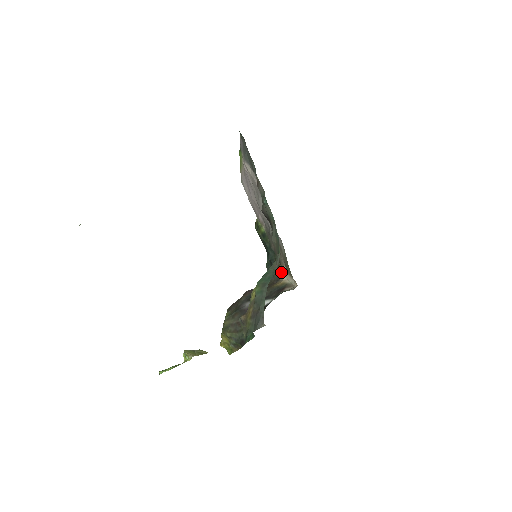
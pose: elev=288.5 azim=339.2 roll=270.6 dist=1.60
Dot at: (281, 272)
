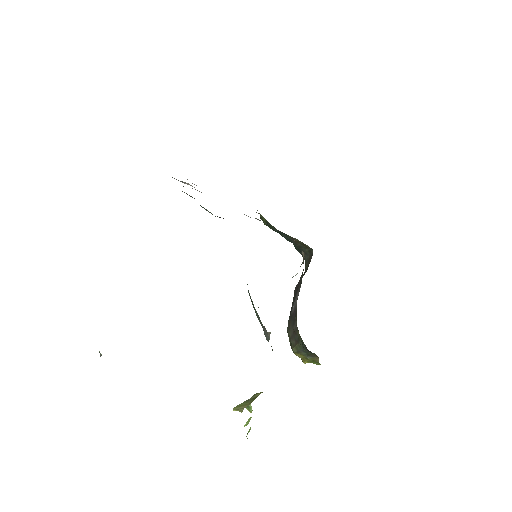
Dot at: (305, 245)
